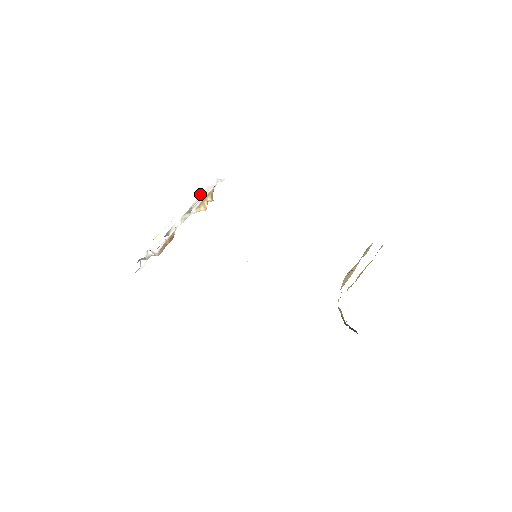
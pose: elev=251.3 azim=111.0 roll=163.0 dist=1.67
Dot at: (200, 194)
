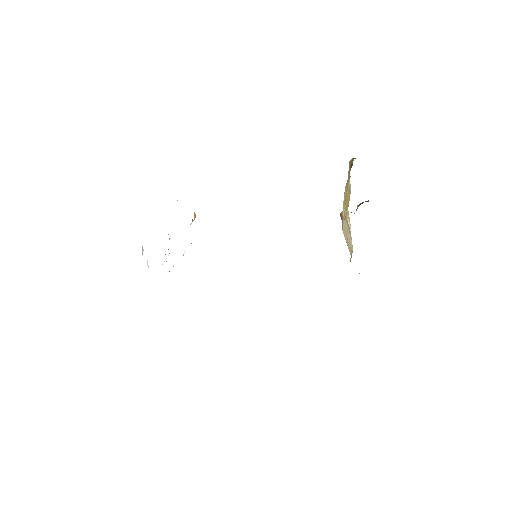
Dot at: occluded
